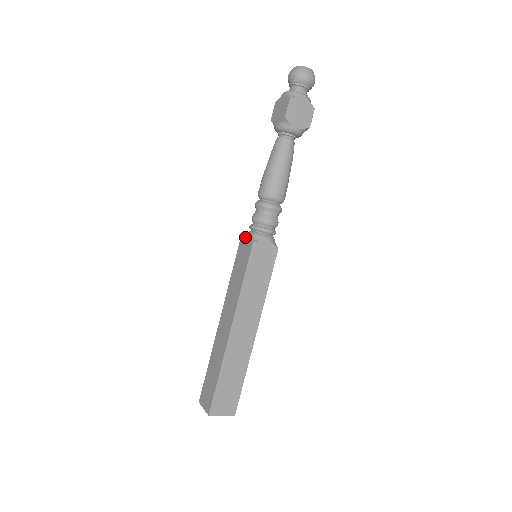
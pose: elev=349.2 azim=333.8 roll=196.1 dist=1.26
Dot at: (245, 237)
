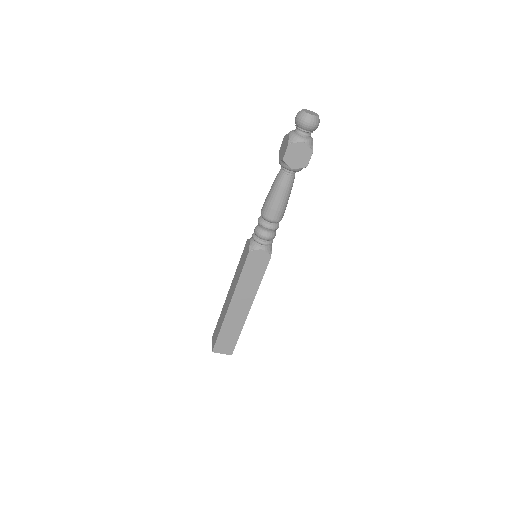
Dot at: (248, 241)
